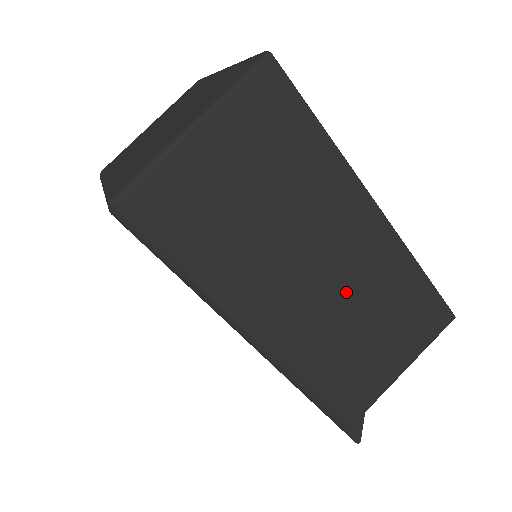
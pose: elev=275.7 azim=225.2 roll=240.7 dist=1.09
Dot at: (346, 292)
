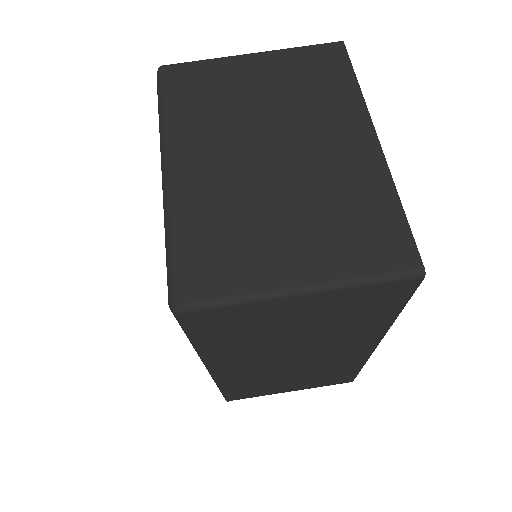
Dot at: (301, 368)
